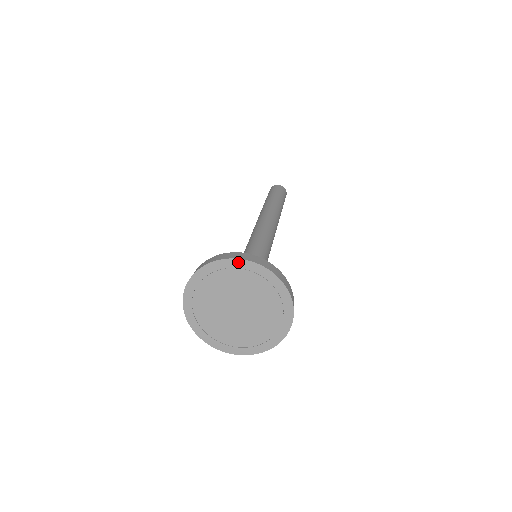
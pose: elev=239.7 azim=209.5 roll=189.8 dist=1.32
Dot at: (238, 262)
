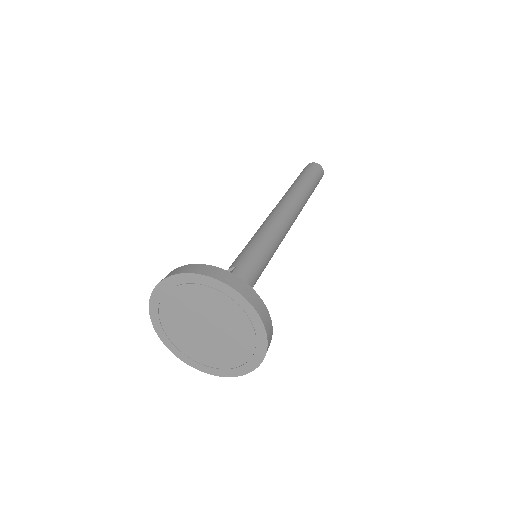
Dot at: (217, 283)
